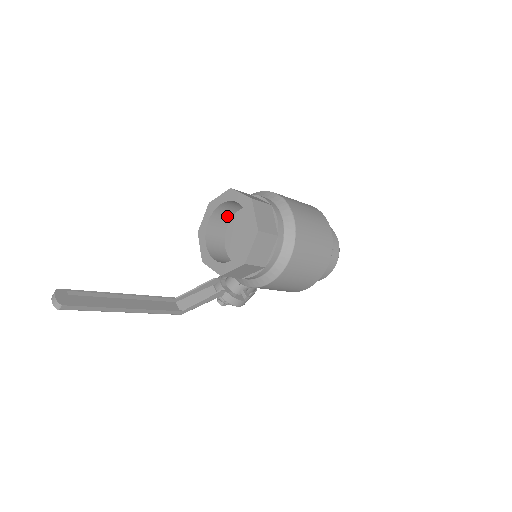
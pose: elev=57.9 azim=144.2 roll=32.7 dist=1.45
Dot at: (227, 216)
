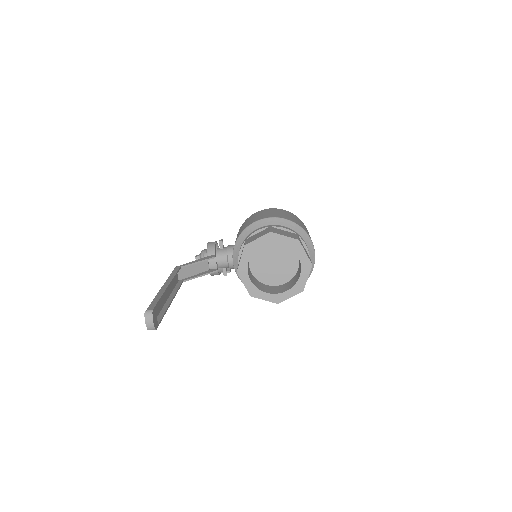
Dot at: occluded
